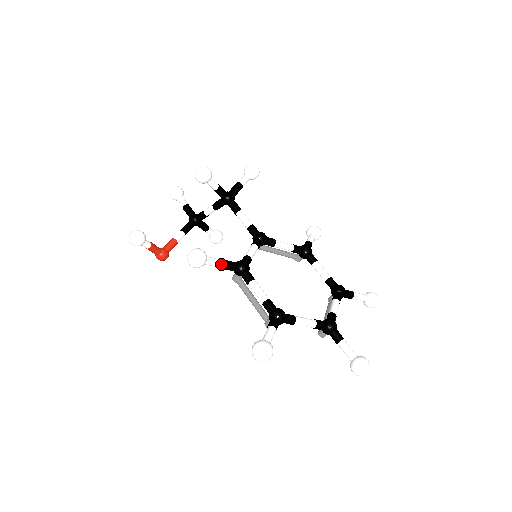
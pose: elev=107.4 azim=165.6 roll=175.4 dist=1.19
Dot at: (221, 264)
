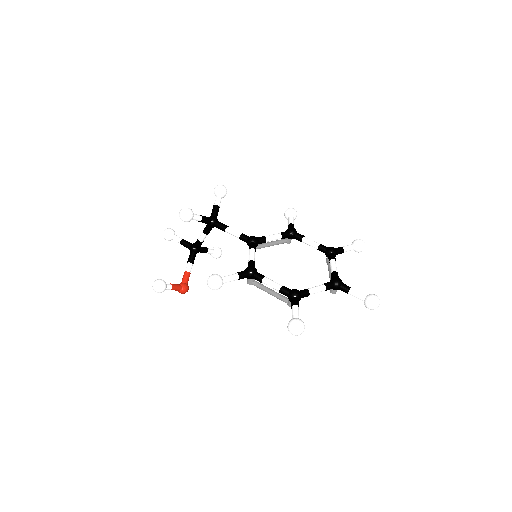
Dot at: (235, 278)
